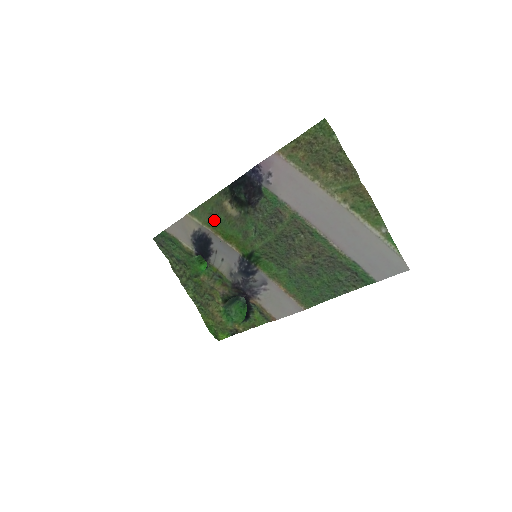
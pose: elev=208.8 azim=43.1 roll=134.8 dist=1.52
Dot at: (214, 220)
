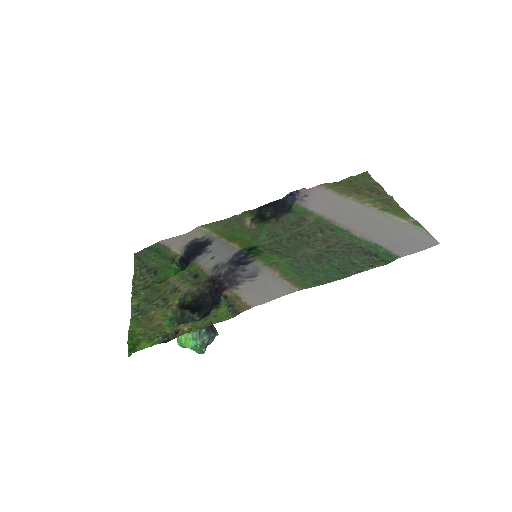
Dot at: (226, 230)
